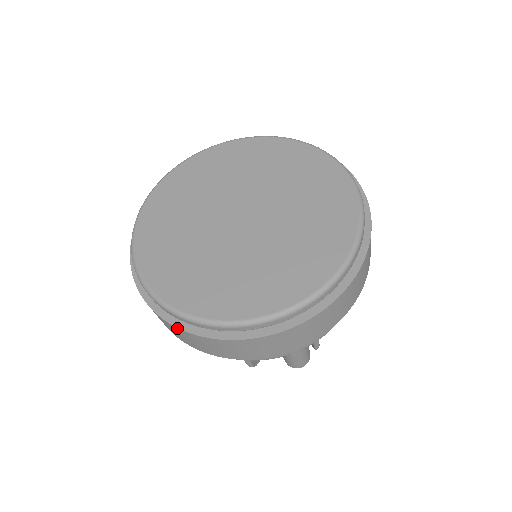
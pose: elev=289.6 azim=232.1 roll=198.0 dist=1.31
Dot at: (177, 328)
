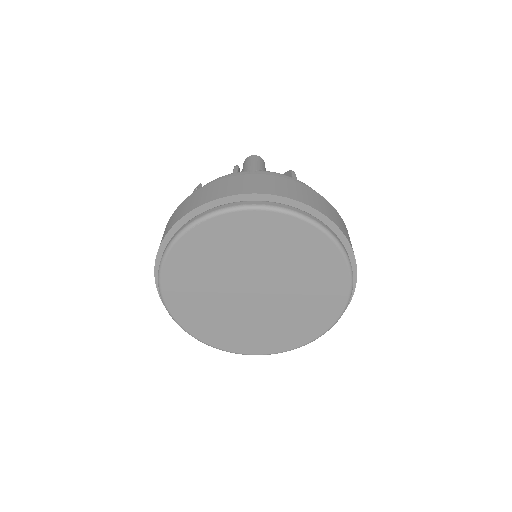
Dot at: occluded
